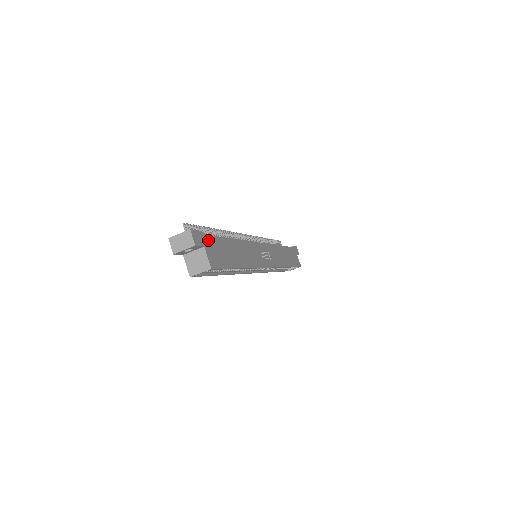
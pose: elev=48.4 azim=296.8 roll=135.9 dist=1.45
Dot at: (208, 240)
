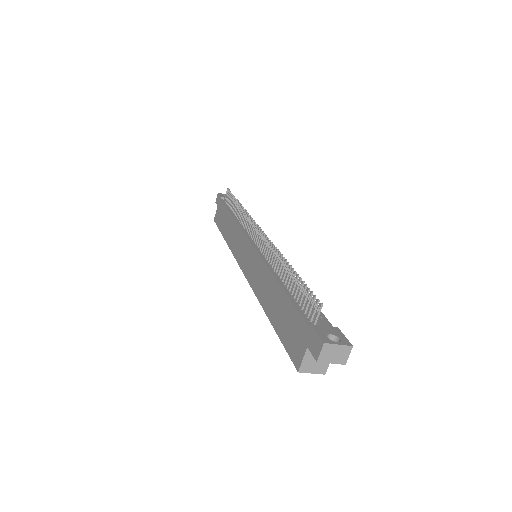
Dot at: occluded
